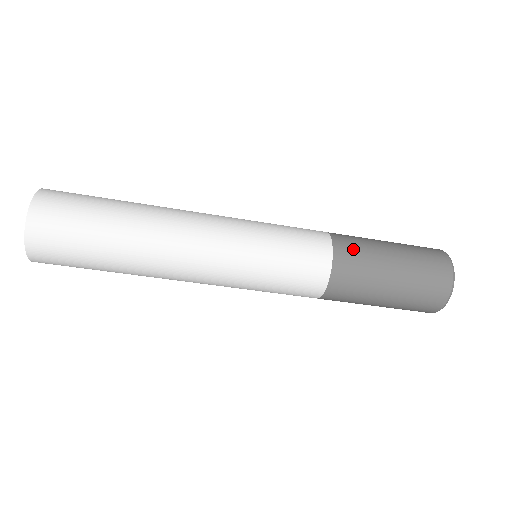
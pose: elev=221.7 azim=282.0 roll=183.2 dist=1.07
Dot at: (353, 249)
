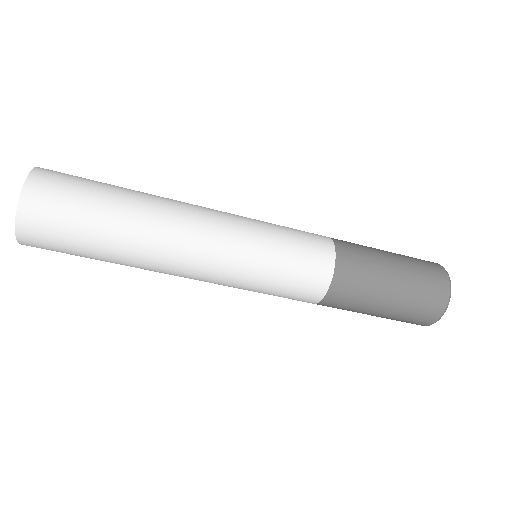
Dot at: occluded
